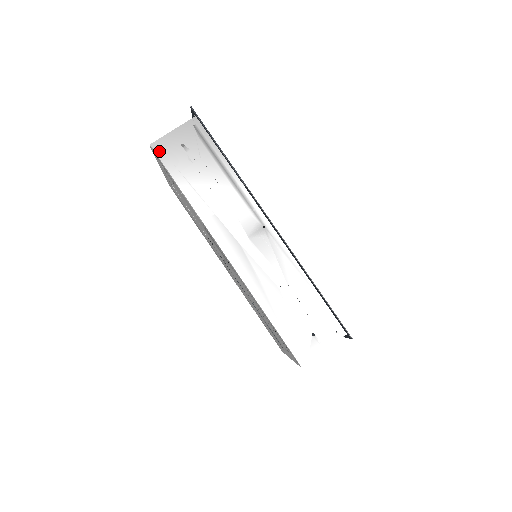
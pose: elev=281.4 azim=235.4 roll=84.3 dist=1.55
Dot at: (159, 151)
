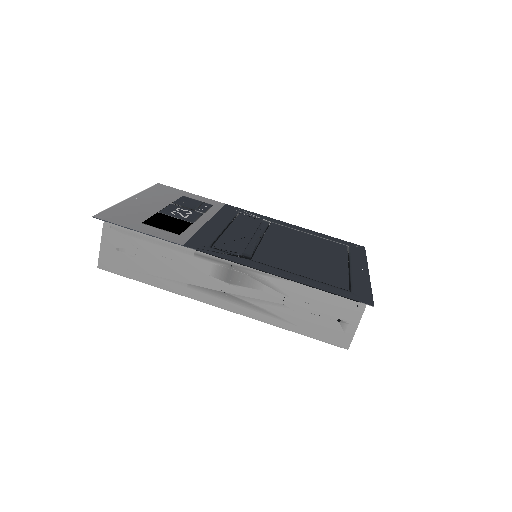
Dot at: (107, 267)
